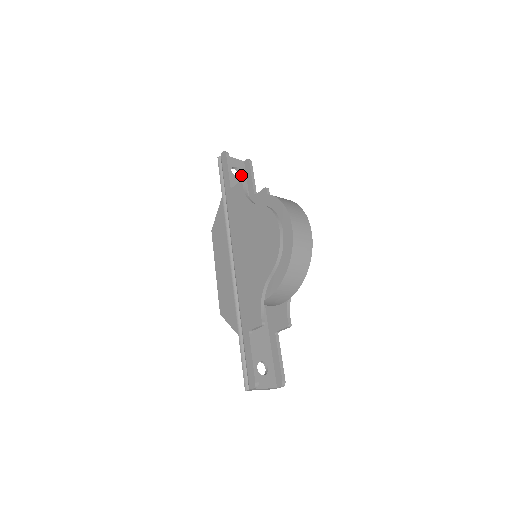
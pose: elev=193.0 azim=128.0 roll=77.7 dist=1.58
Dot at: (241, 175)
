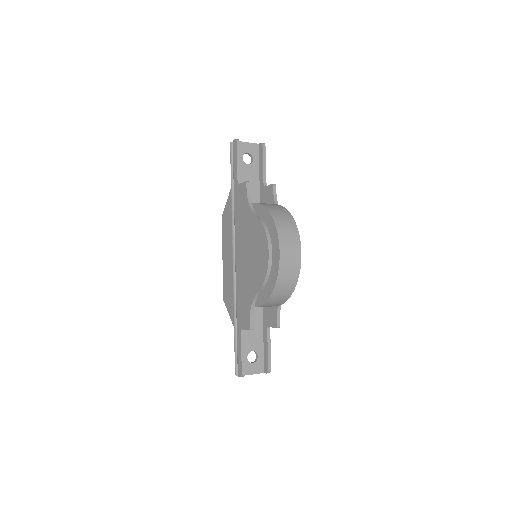
Dot at: (253, 161)
